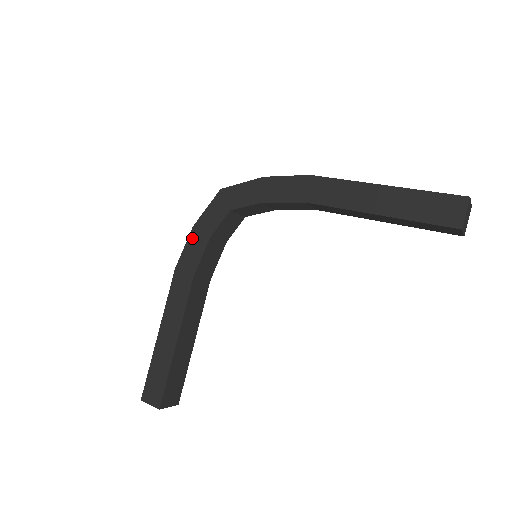
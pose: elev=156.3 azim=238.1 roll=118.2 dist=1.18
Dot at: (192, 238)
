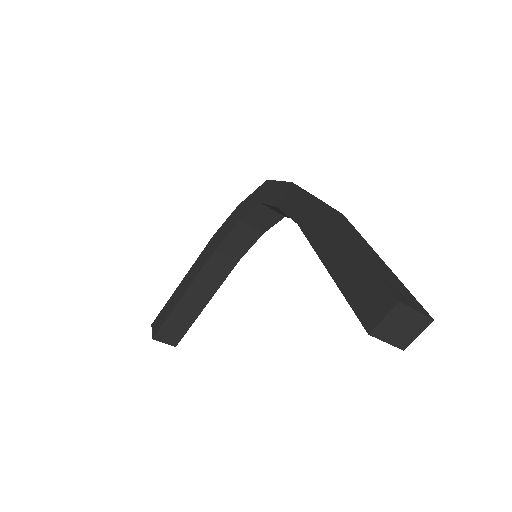
Dot at: (233, 215)
